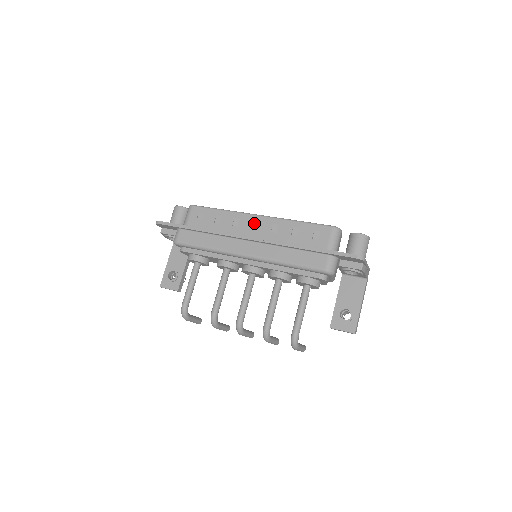
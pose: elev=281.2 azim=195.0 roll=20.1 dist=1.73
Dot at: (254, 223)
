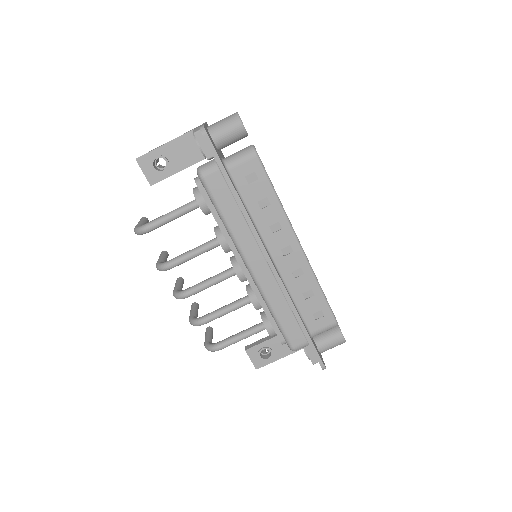
Dot at: (289, 248)
